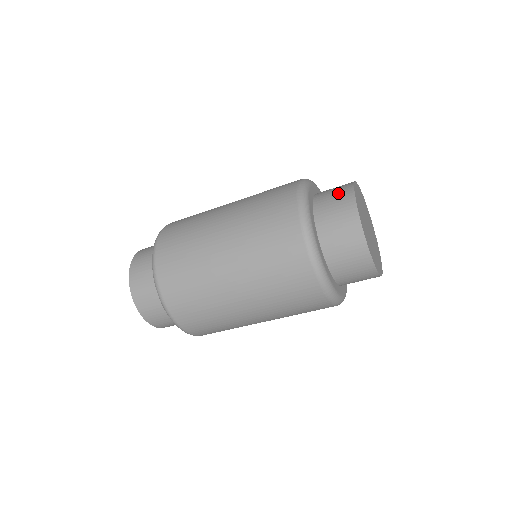
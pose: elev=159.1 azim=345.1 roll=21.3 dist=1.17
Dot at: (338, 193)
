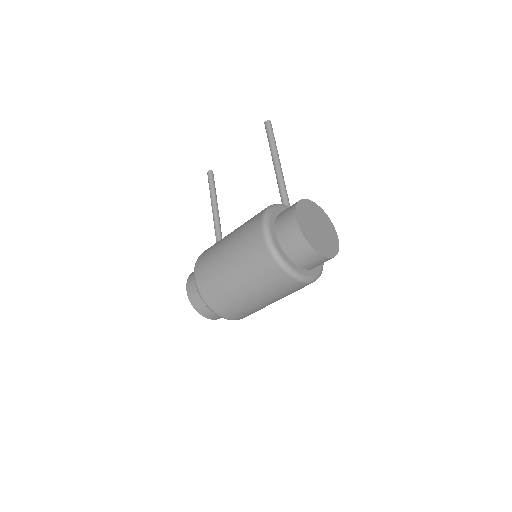
Dot at: (292, 234)
